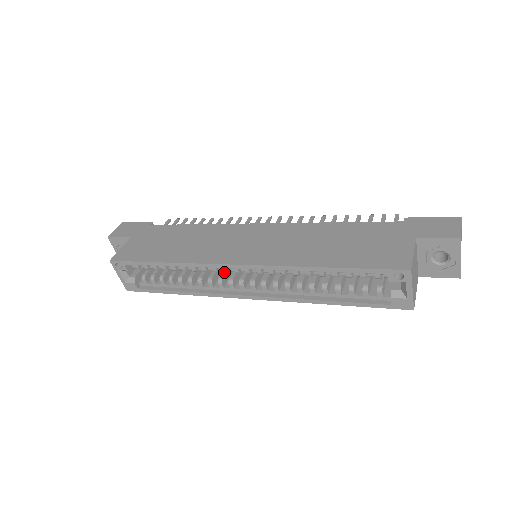
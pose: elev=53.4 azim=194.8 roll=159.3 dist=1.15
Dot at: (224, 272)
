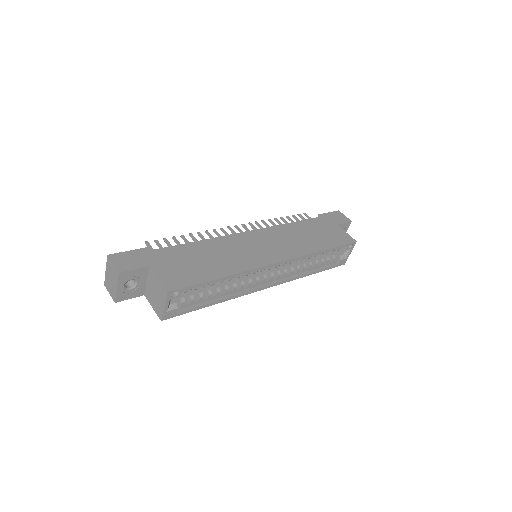
Dot at: occluded
